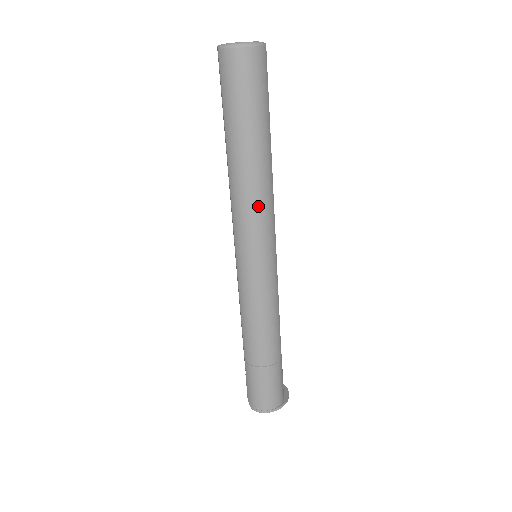
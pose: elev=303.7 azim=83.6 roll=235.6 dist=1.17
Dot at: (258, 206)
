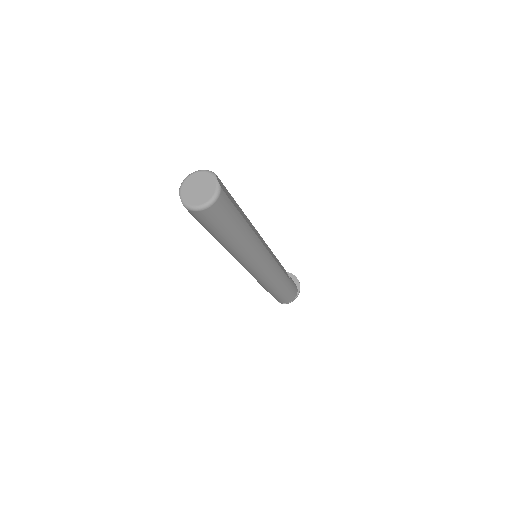
Dot at: (251, 254)
